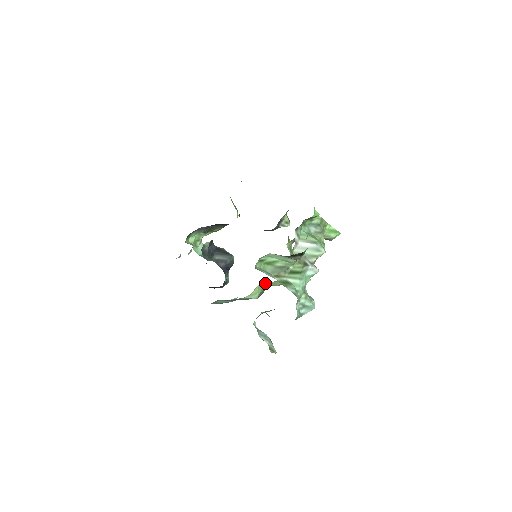
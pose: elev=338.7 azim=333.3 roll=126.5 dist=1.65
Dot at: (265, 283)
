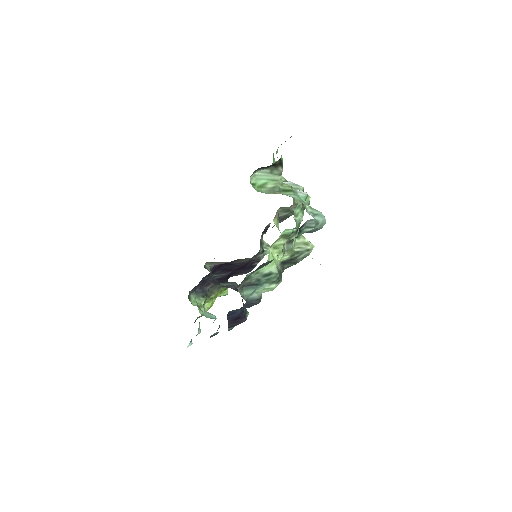
Dot at: (275, 248)
